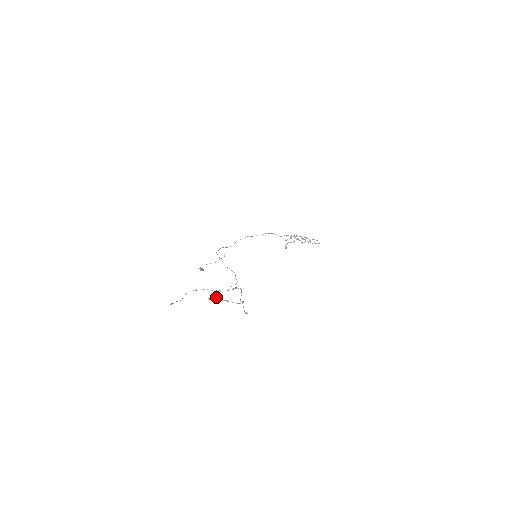
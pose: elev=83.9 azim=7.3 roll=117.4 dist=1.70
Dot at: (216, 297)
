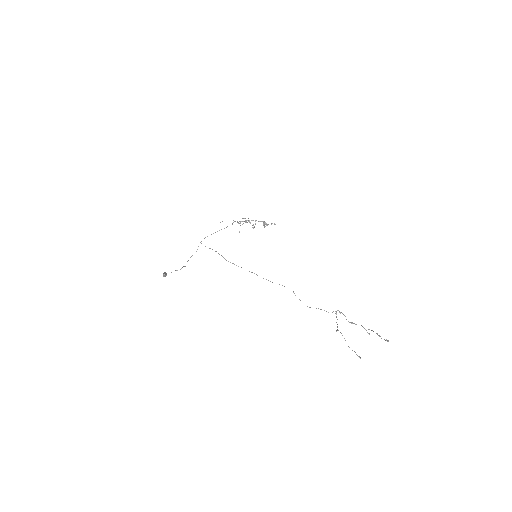
Dot at: occluded
